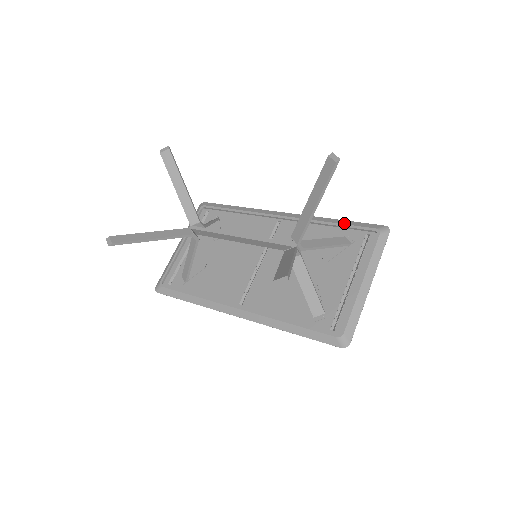
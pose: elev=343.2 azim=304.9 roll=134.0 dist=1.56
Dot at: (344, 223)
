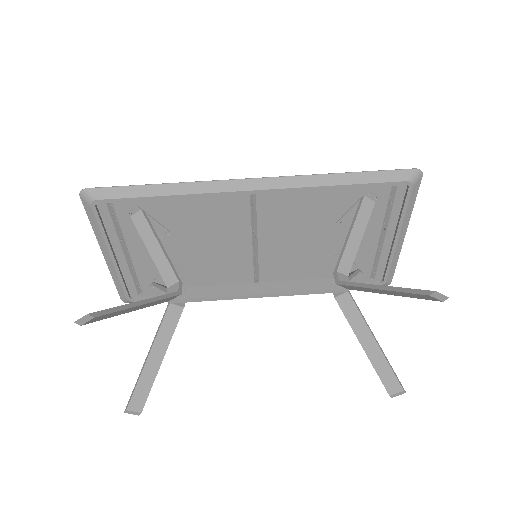
Dot at: (359, 182)
